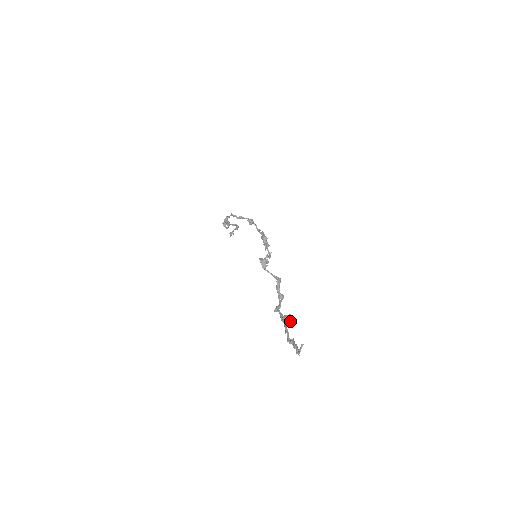
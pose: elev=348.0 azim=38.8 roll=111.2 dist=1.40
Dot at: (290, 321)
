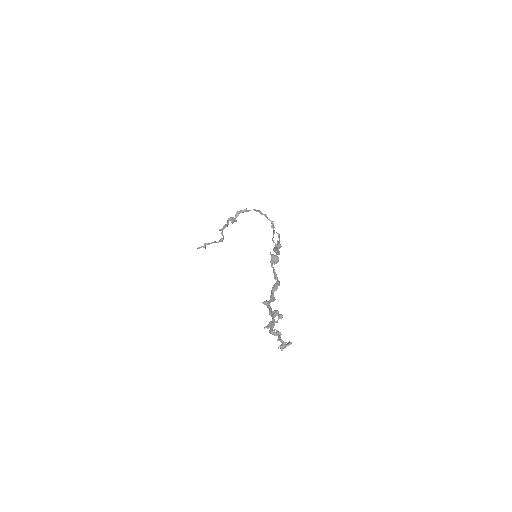
Dot at: (277, 320)
